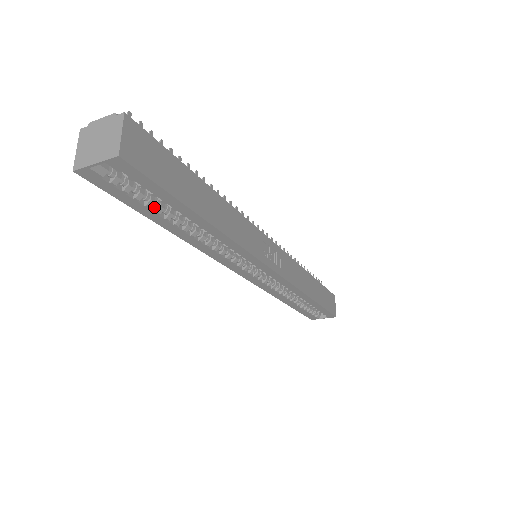
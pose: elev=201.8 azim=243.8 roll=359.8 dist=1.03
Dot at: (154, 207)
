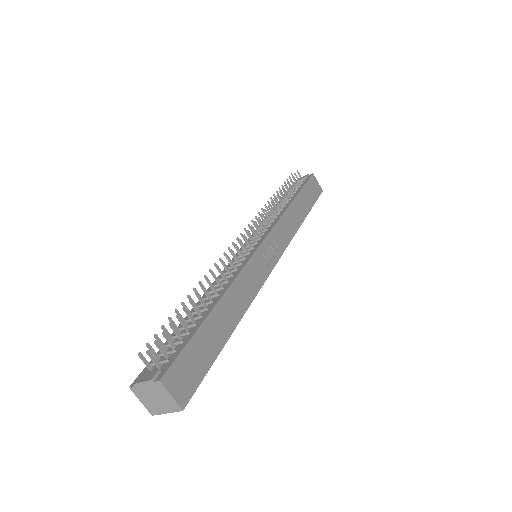
Dot at: occluded
